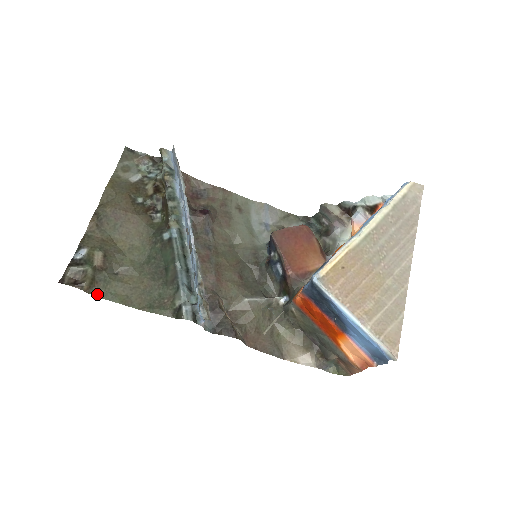
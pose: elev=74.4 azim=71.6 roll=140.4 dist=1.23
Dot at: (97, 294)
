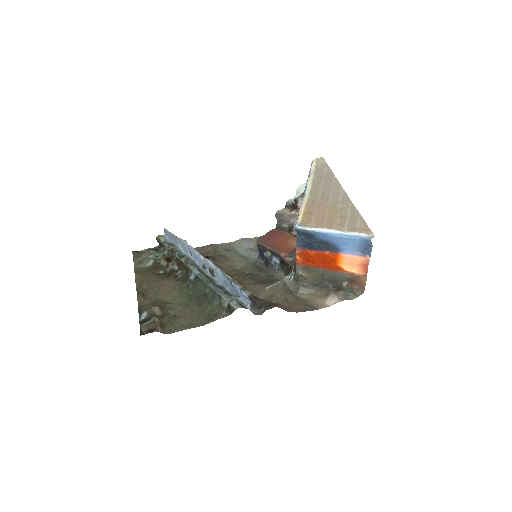
Dot at: (169, 332)
